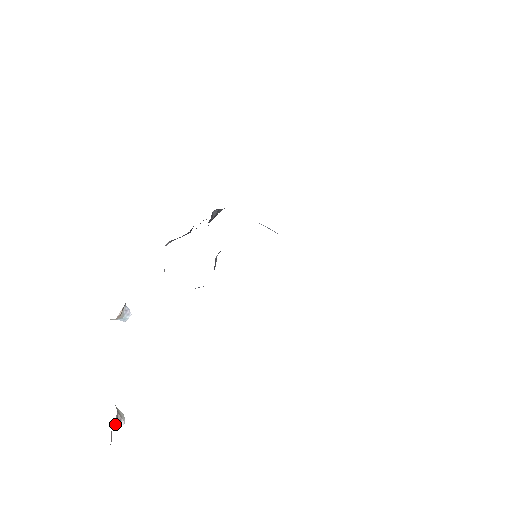
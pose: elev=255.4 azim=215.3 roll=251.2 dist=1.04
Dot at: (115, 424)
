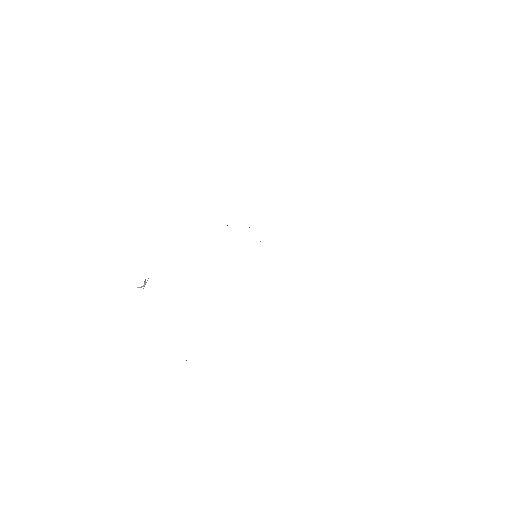
Dot at: occluded
